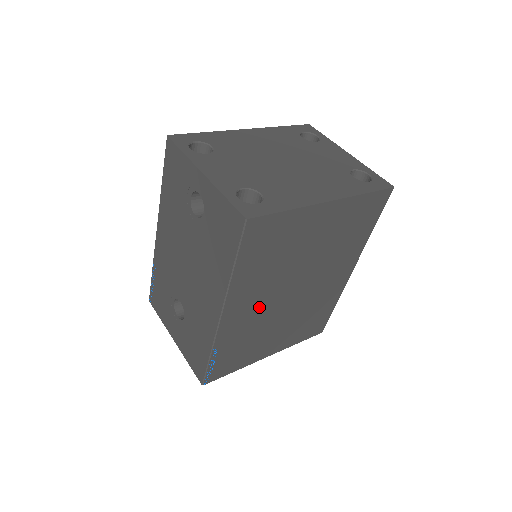
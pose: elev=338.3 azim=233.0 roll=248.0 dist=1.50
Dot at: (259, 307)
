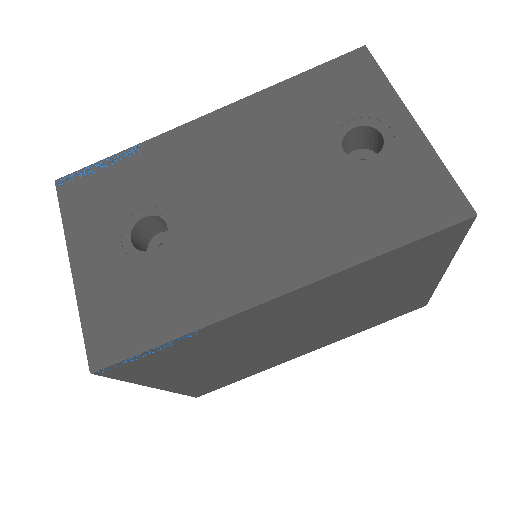
Dot at: (280, 320)
